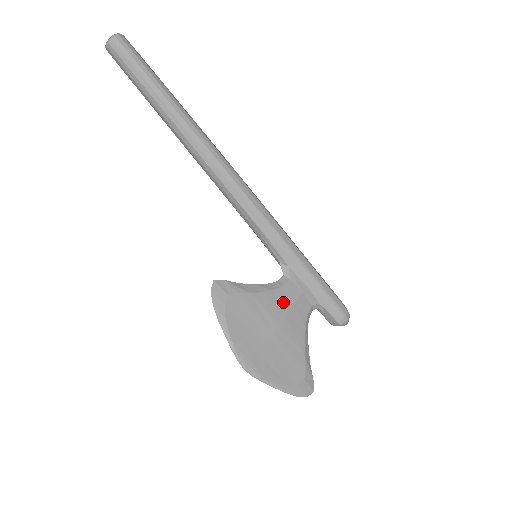
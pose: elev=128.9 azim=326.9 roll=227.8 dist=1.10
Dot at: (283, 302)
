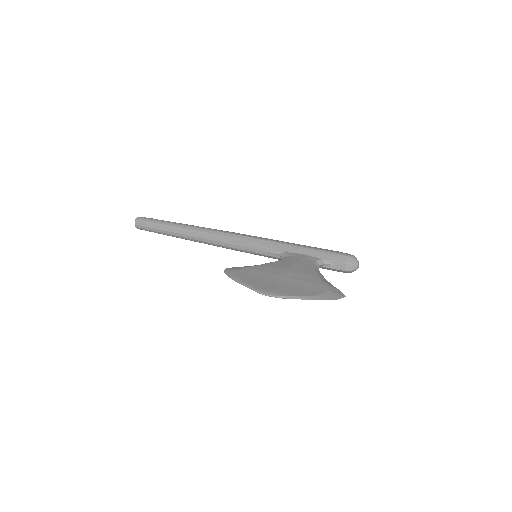
Dot at: (286, 264)
